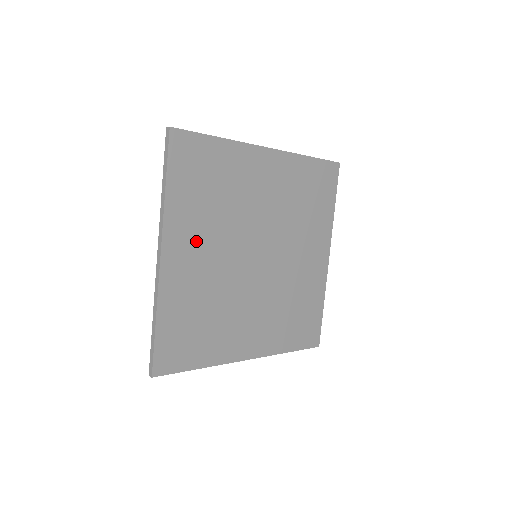
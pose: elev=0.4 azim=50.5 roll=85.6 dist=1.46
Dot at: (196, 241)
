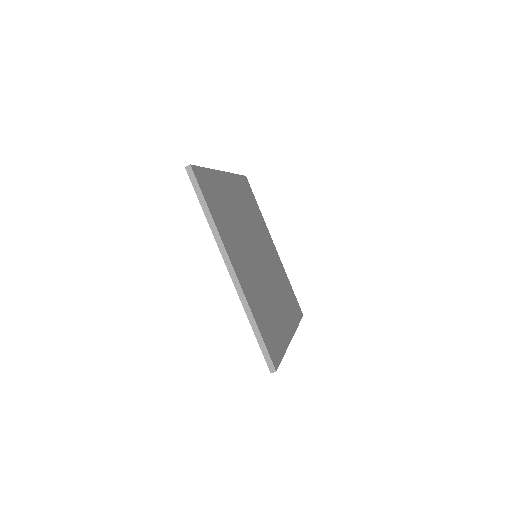
Dot at: (237, 252)
